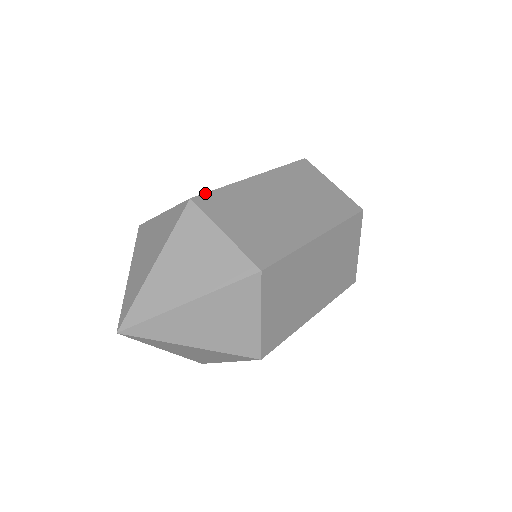
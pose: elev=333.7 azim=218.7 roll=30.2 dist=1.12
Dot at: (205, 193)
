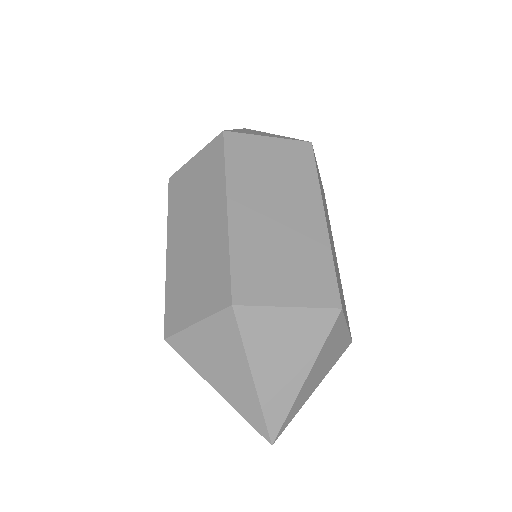
Dot at: occluded
